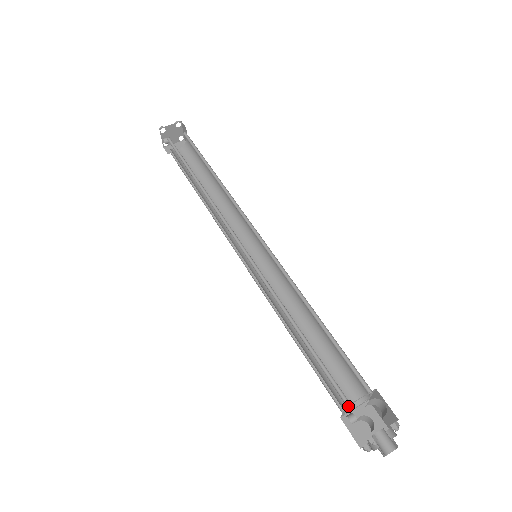
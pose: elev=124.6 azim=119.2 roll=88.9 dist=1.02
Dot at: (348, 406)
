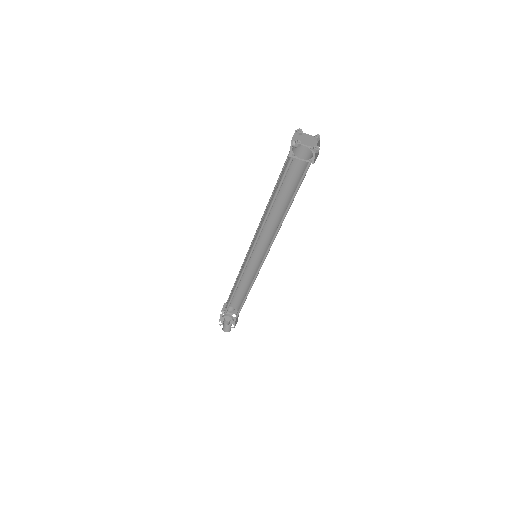
Dot at: (224, 314)
